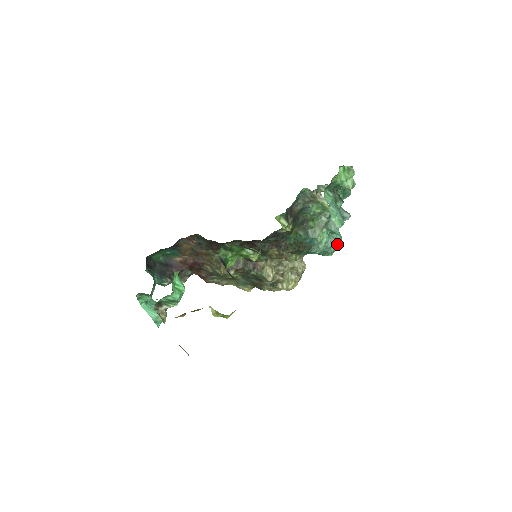
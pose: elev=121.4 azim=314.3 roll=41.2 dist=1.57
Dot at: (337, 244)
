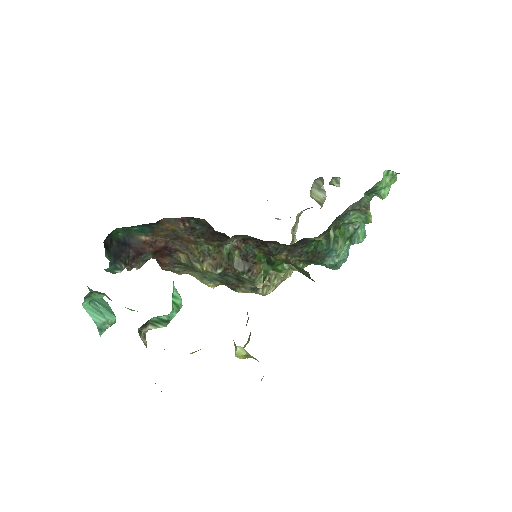
Dot at: occluded
